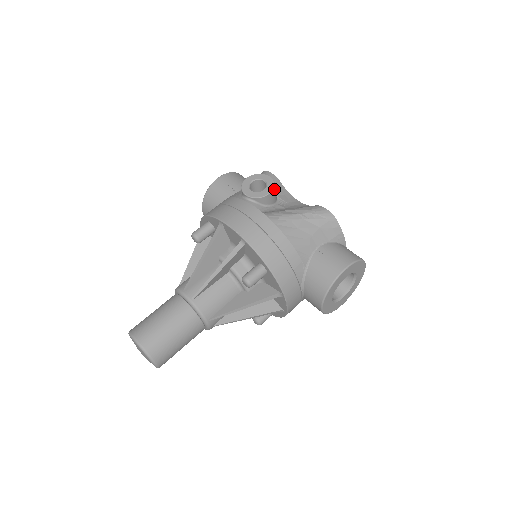
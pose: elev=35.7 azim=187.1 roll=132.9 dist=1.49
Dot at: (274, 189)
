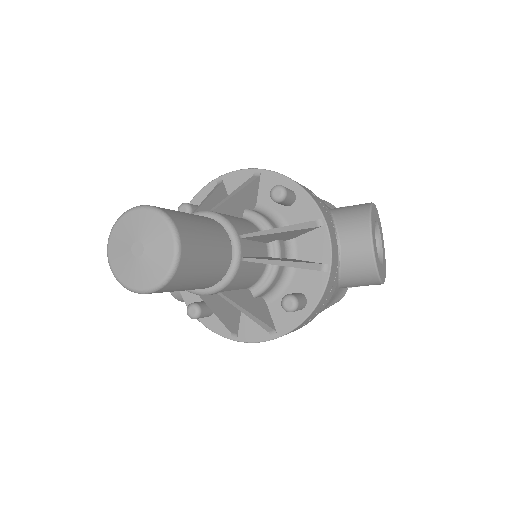
Dot at: occluded
